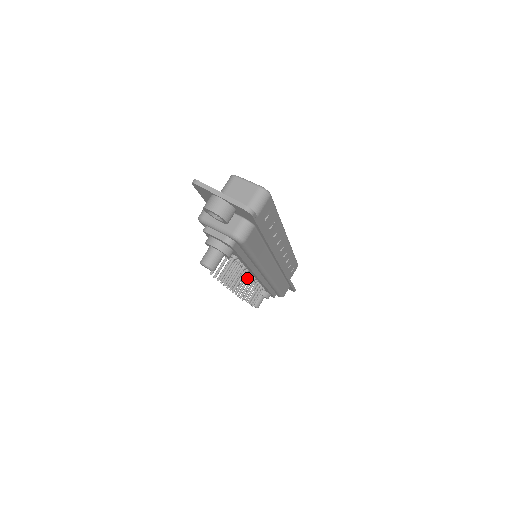
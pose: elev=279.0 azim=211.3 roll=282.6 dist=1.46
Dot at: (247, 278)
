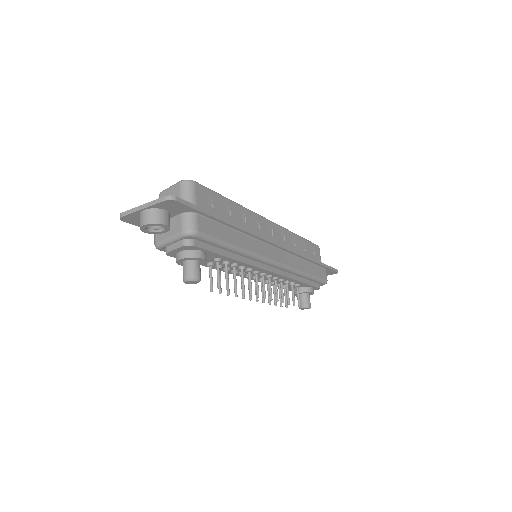
Dot at: occluded
